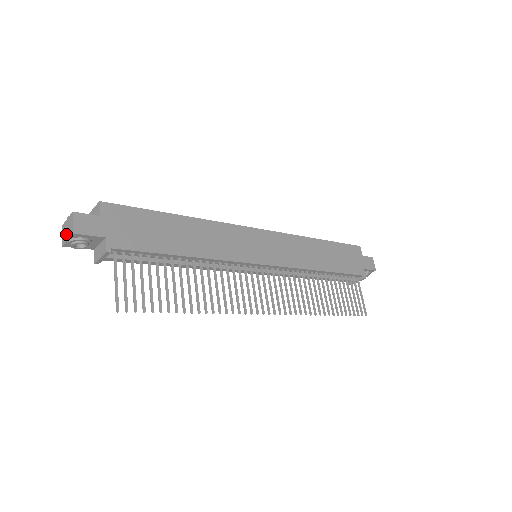
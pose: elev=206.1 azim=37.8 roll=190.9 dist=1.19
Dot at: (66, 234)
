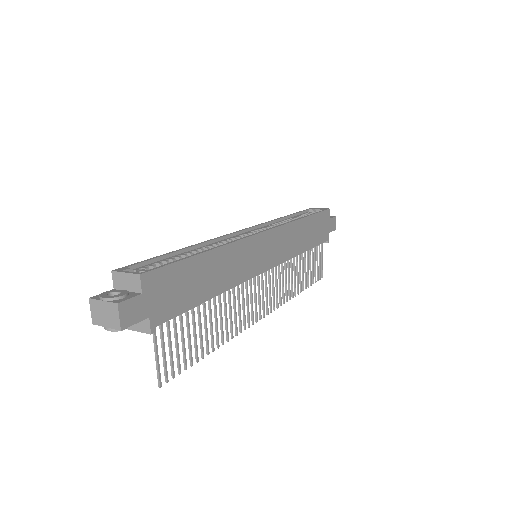
Dot at: (102, 318)
